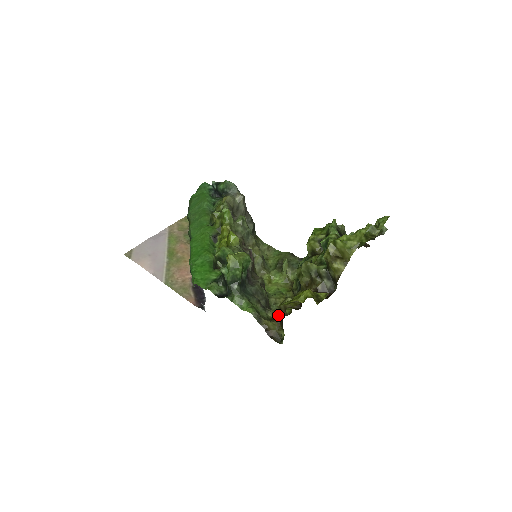
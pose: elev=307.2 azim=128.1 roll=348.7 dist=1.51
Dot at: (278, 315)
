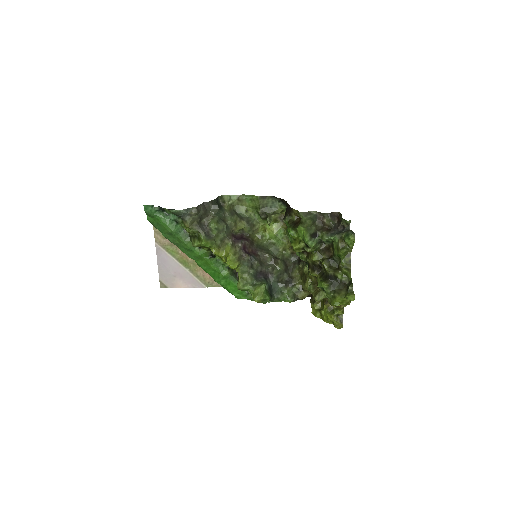
Dot at: occluded
